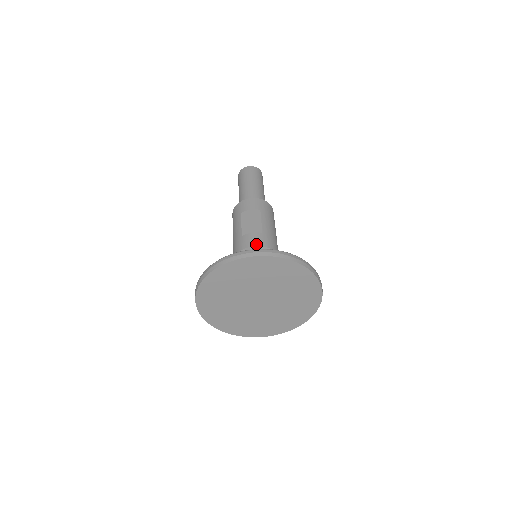
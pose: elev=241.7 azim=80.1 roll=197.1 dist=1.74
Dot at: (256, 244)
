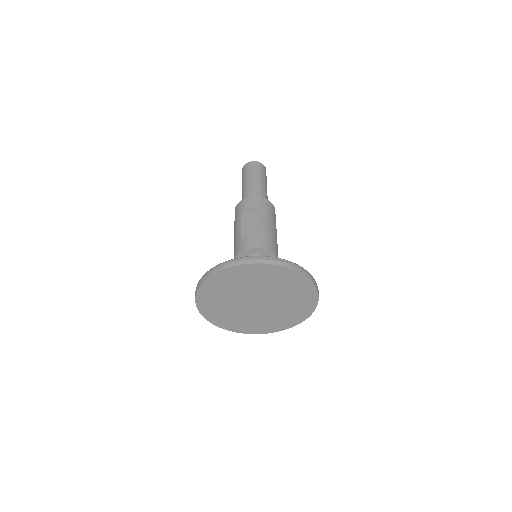
Dot at: (253, 246)
